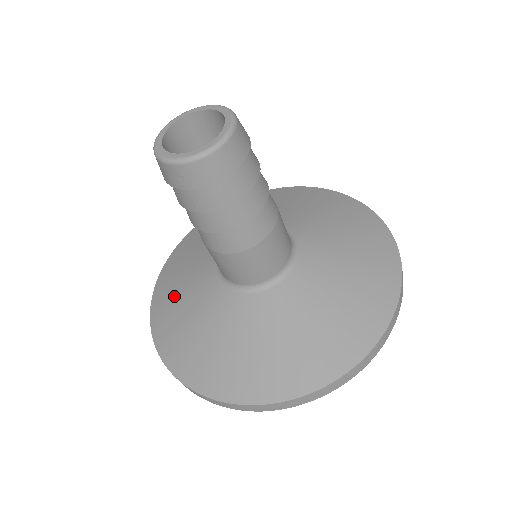
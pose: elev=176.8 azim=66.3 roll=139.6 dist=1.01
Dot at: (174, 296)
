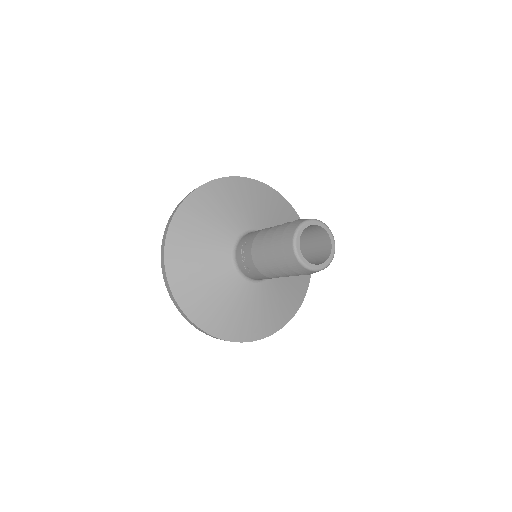
Dot at: (201, 294)
